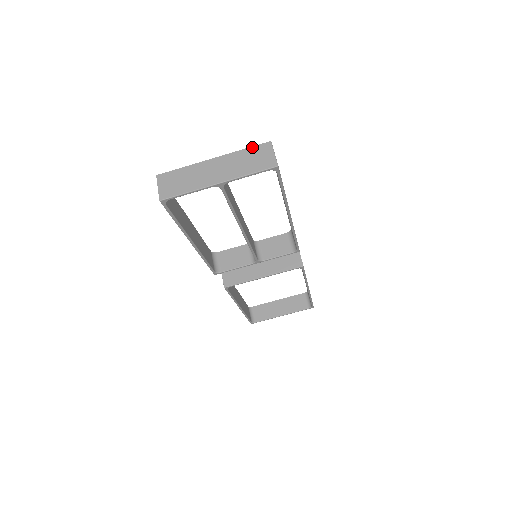
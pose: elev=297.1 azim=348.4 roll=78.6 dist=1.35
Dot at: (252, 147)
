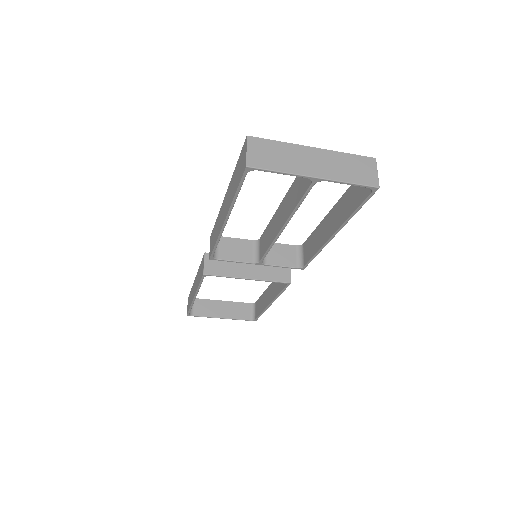
Dot at: (356, 155)
